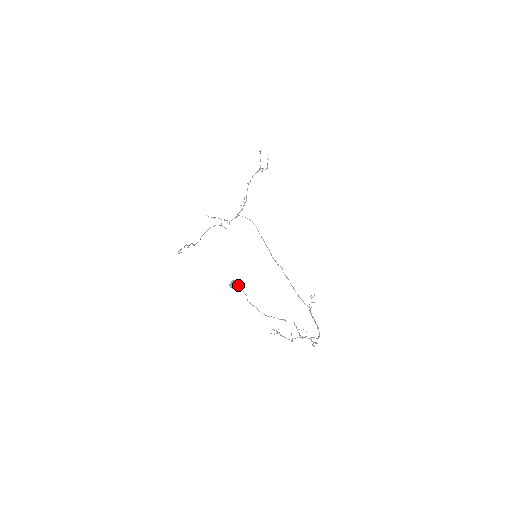
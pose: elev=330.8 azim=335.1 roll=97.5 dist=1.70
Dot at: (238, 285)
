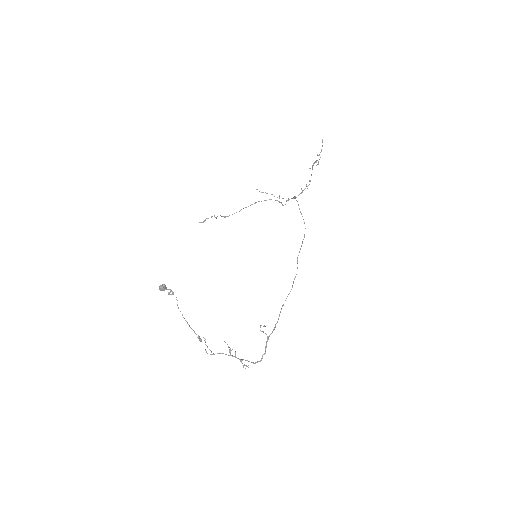
Dot at: (169, 289)
